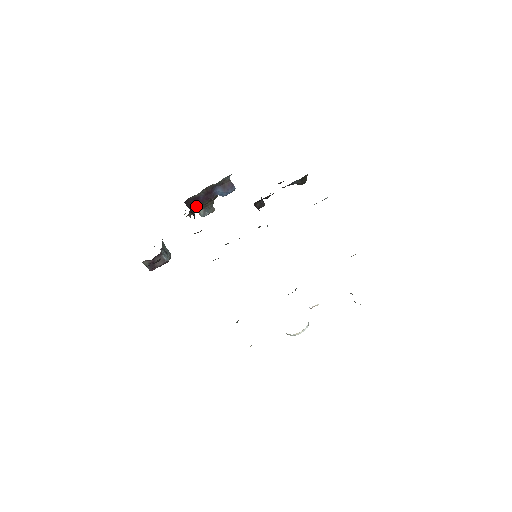
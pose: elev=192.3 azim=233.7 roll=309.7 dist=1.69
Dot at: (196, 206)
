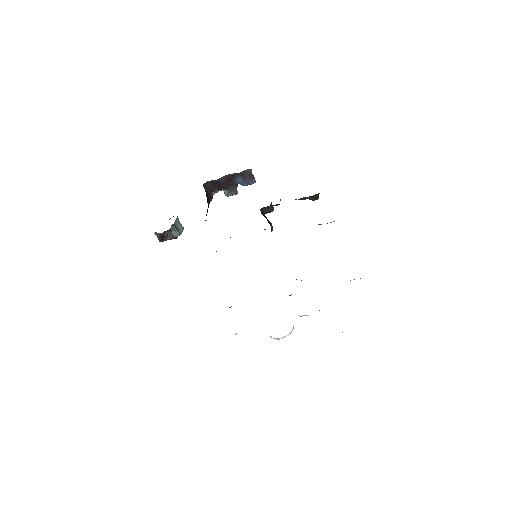
Dot at: occluded
